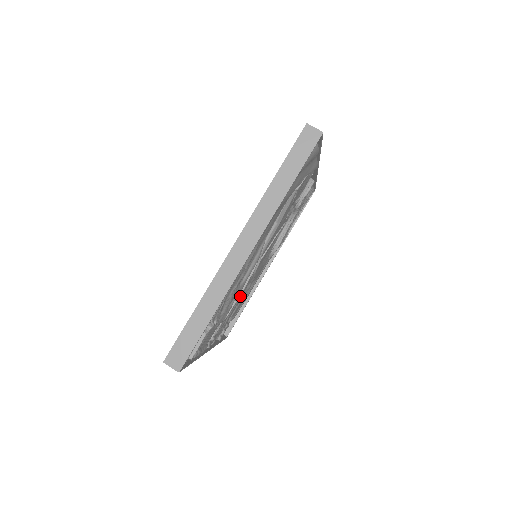
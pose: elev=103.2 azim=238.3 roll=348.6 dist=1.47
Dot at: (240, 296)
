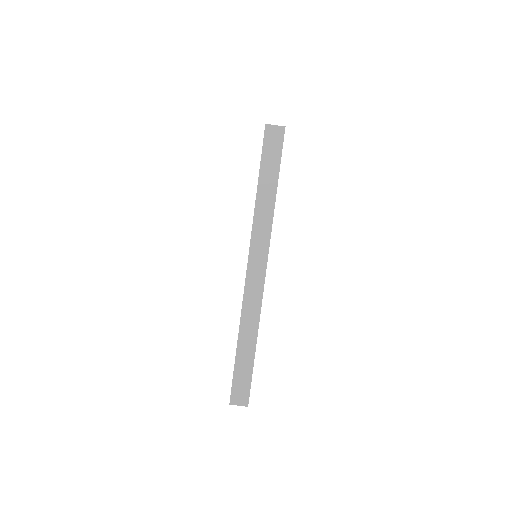
Dot at: occluded
